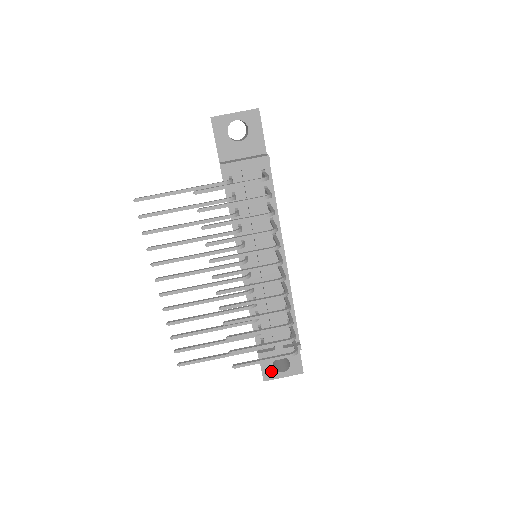
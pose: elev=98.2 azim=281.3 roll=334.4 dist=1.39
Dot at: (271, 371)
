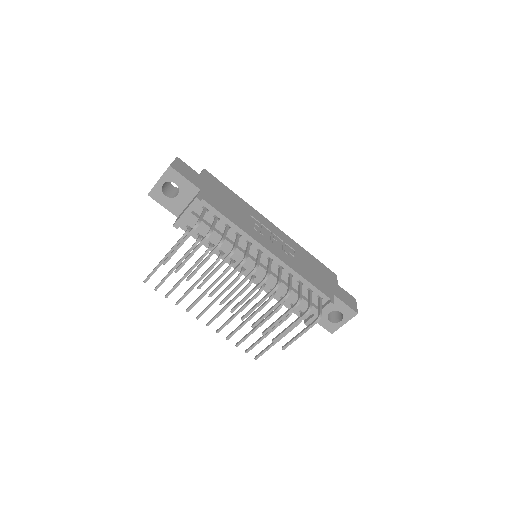
Dot at: (331, 325)
